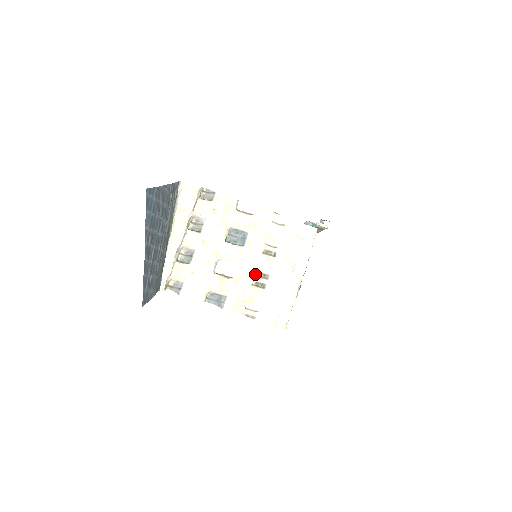
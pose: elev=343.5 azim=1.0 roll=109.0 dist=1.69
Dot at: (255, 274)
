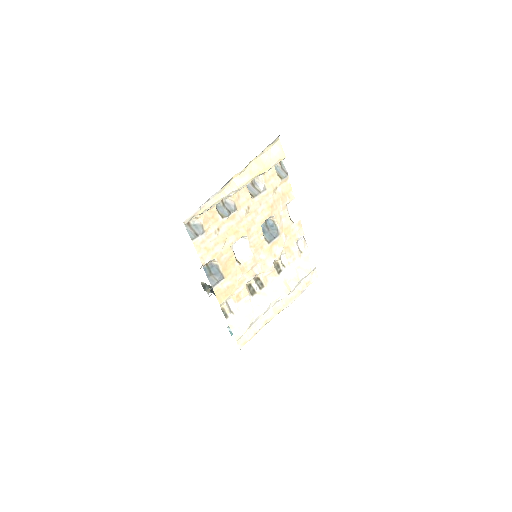
Dot at: (255, 276)
